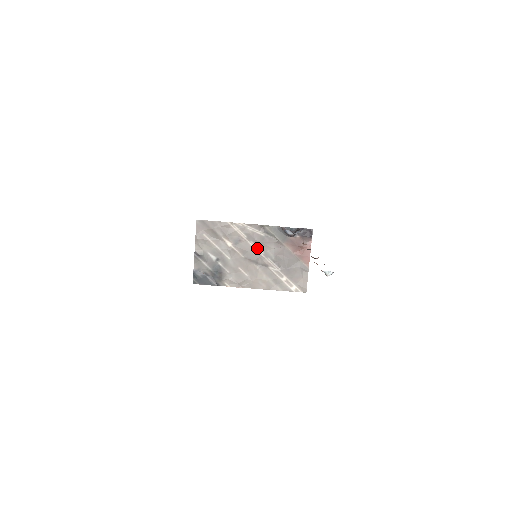
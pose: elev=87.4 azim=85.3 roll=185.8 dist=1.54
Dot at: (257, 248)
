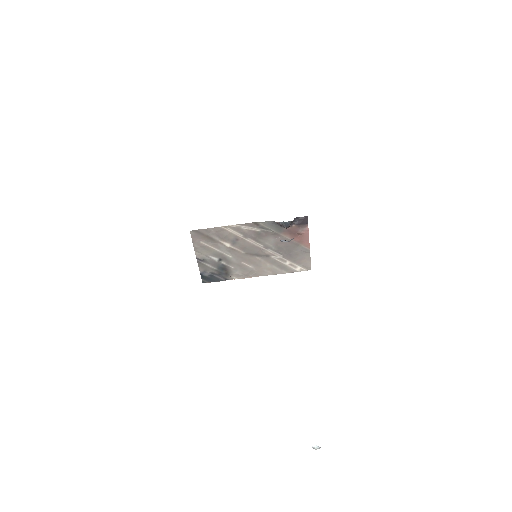
Dot at: (255, 243)
